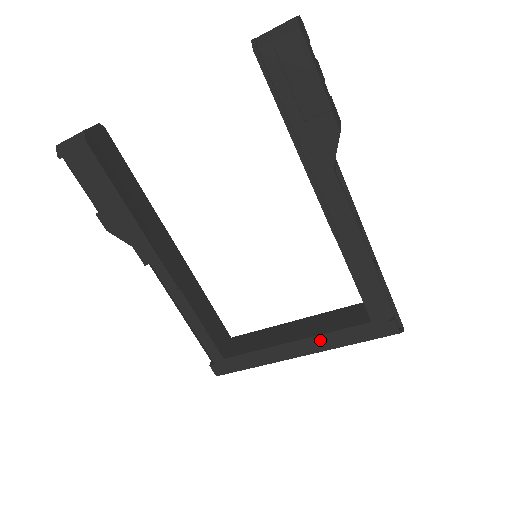
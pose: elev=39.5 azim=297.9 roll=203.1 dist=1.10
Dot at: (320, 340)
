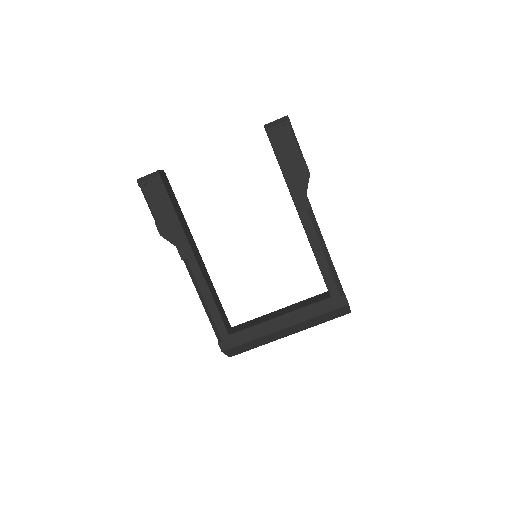
Dot at: (298, 314)
